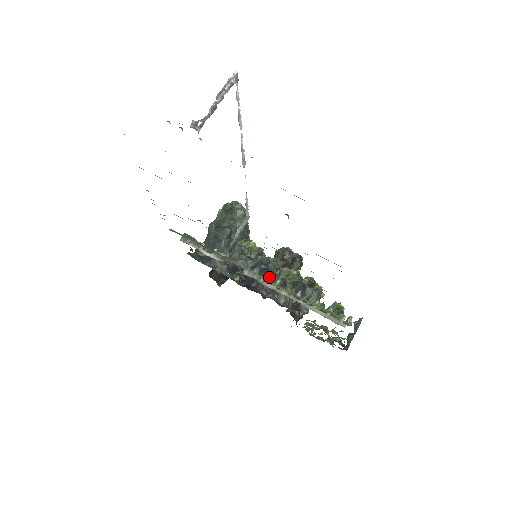
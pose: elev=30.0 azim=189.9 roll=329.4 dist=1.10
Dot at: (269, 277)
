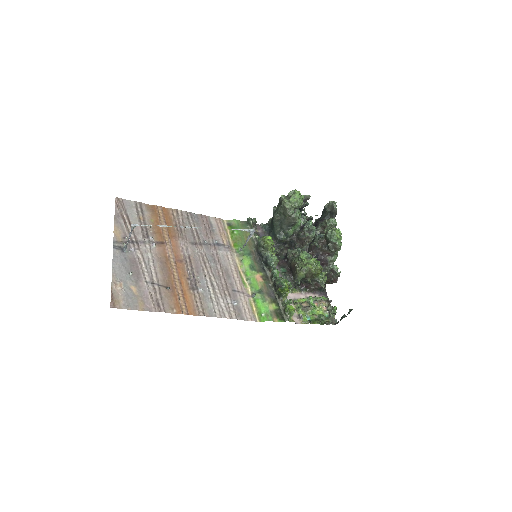
Dot at: (271, 267)
